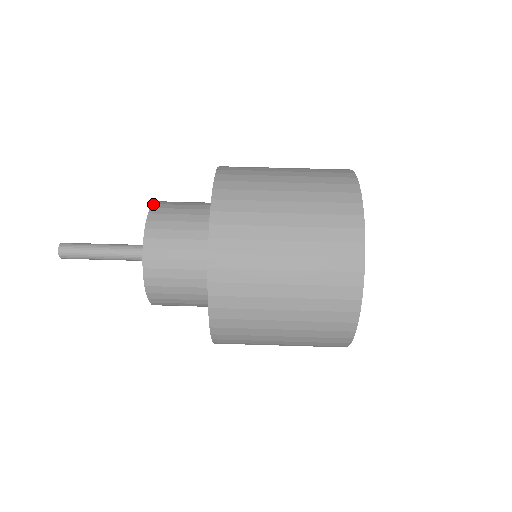
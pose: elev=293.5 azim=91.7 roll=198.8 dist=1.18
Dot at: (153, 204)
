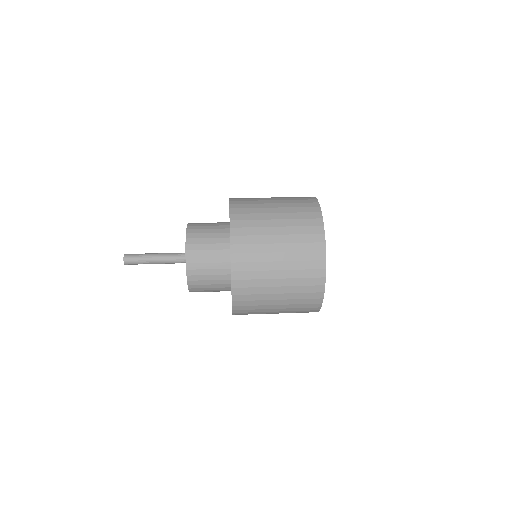
Dot at: occluded
